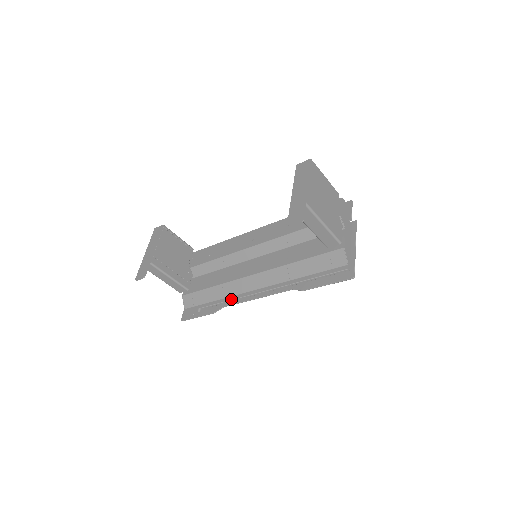
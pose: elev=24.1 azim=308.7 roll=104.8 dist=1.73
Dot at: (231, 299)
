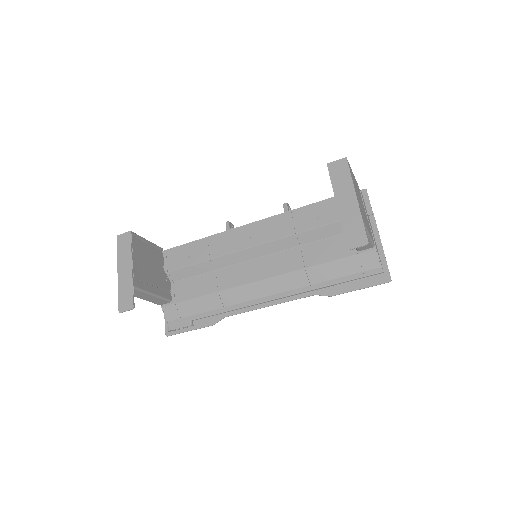
Dot at: (234, 308)
